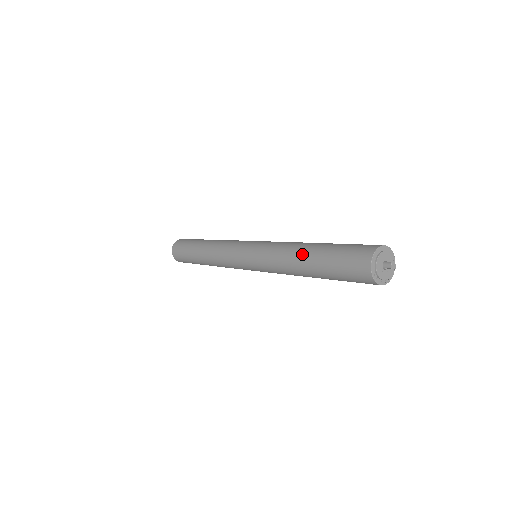
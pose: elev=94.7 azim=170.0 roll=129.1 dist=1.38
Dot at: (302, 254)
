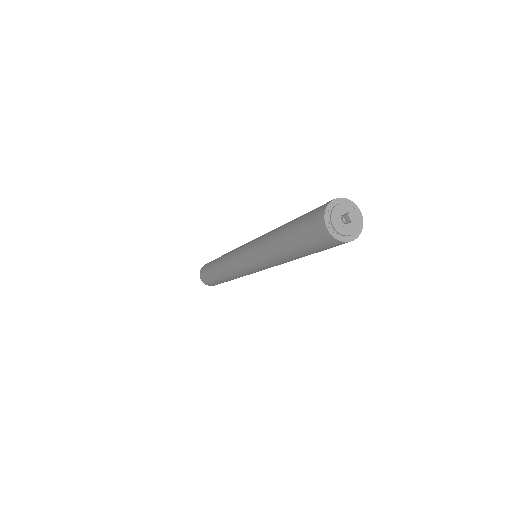
Dot at: occluded
